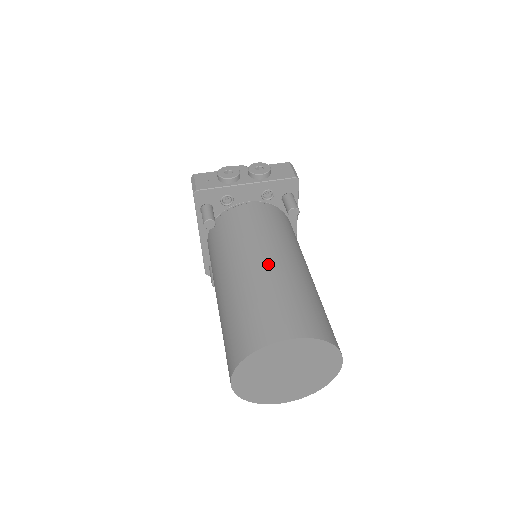
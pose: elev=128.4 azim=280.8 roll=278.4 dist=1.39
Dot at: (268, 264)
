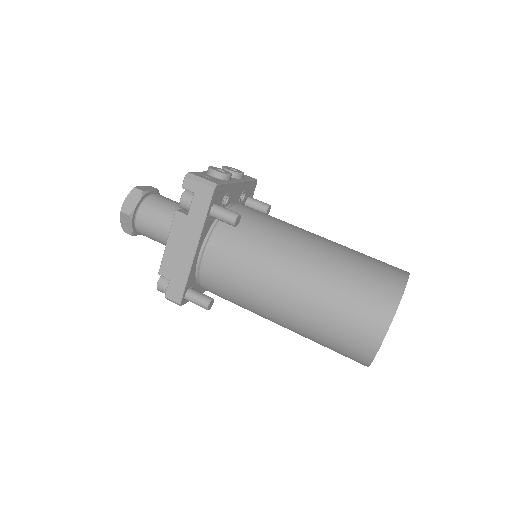
Dot at: (324, 239)
